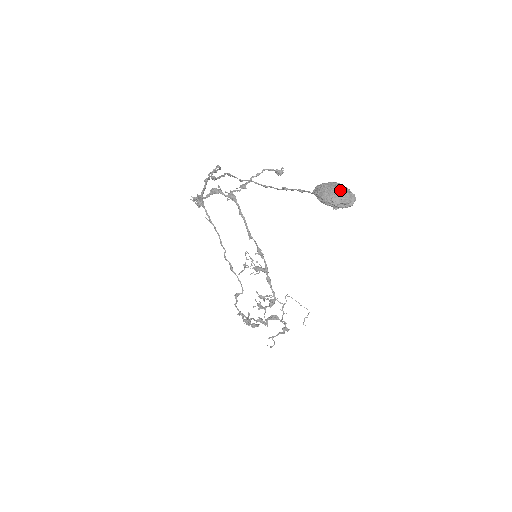
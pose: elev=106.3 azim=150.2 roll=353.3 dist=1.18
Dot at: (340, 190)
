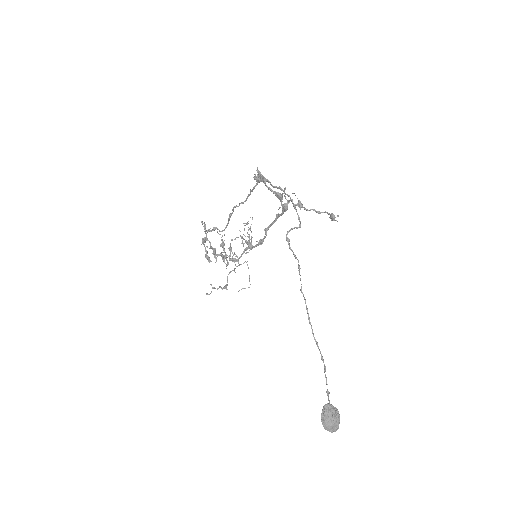
Dot at: (336, 425)
